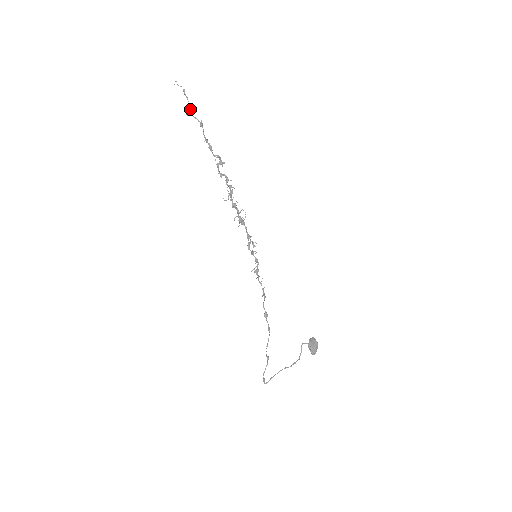
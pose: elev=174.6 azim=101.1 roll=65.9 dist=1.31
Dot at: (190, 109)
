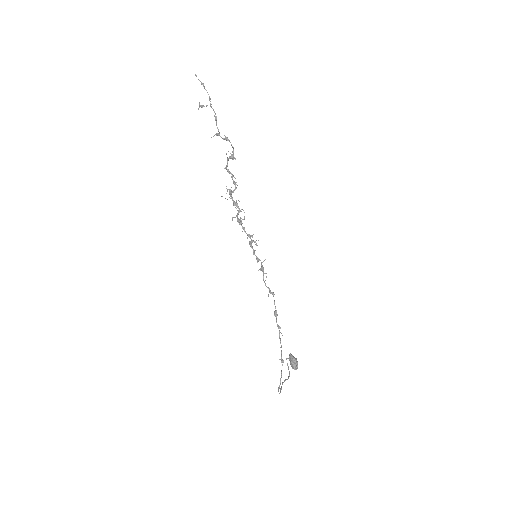
Dot at: occluded
